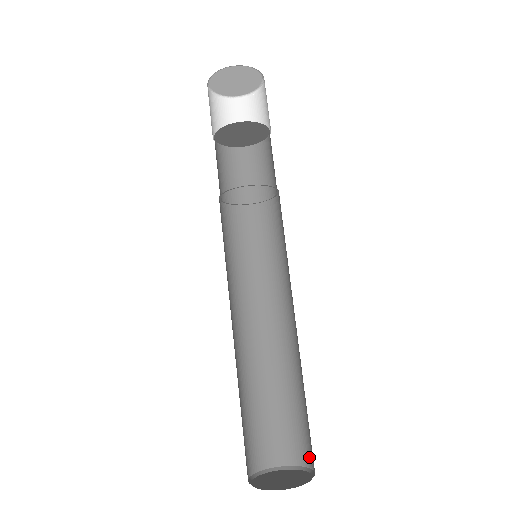
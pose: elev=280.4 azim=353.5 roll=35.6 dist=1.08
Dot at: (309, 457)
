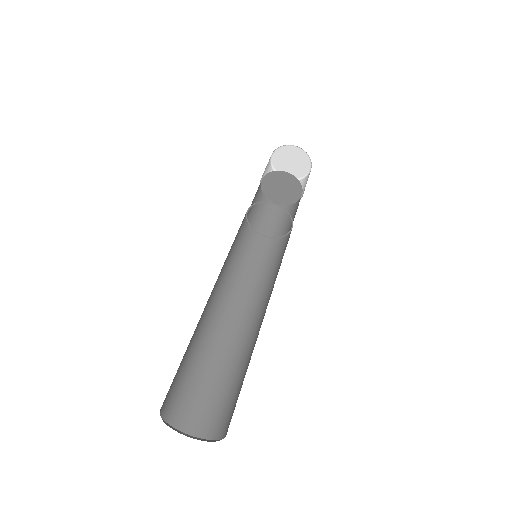
Dot at: (215, 429)
